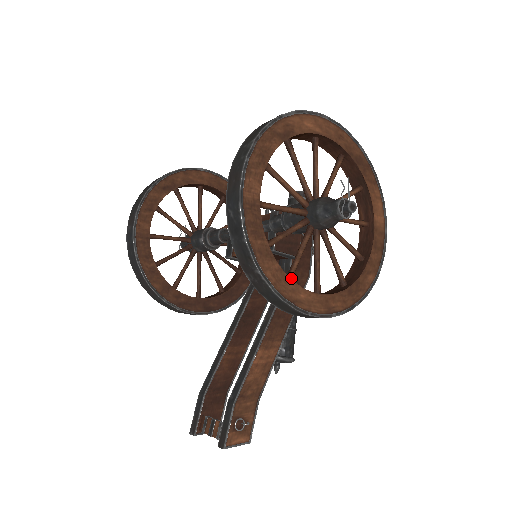
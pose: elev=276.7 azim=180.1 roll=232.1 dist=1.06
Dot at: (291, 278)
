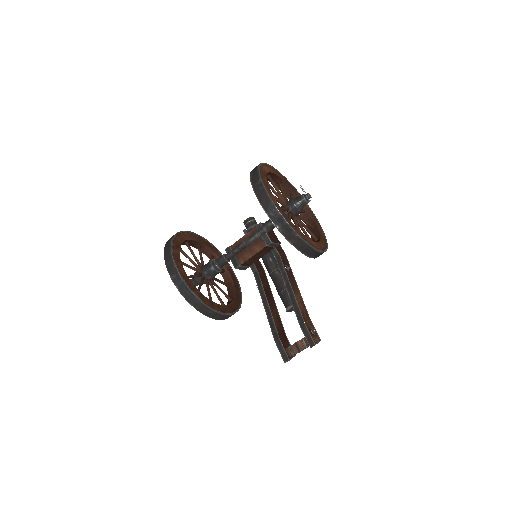
Dot at: occluded
